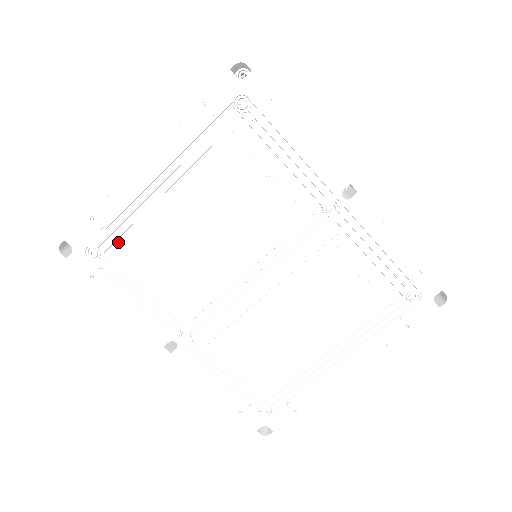
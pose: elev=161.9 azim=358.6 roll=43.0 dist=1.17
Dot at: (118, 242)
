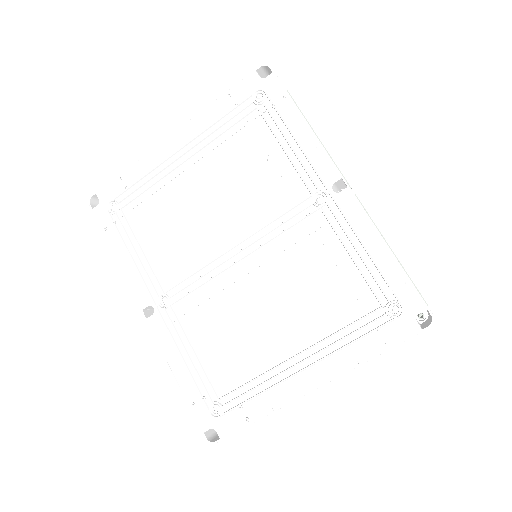
Dot at: (134, 202)
